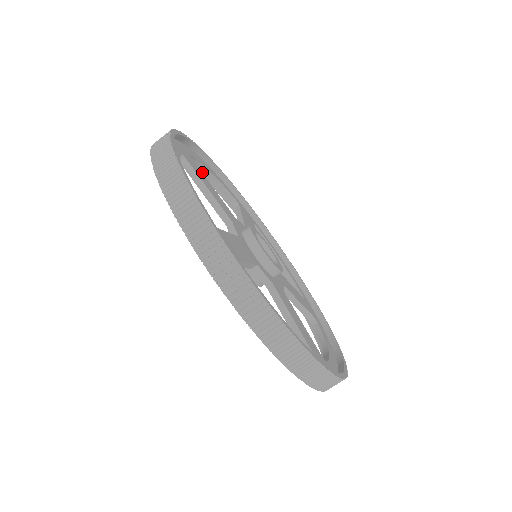
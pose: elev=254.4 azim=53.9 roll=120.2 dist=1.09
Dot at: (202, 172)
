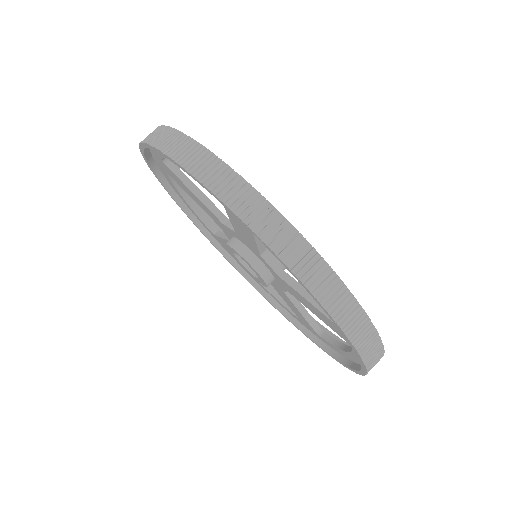
Dot at: (269, 298)
